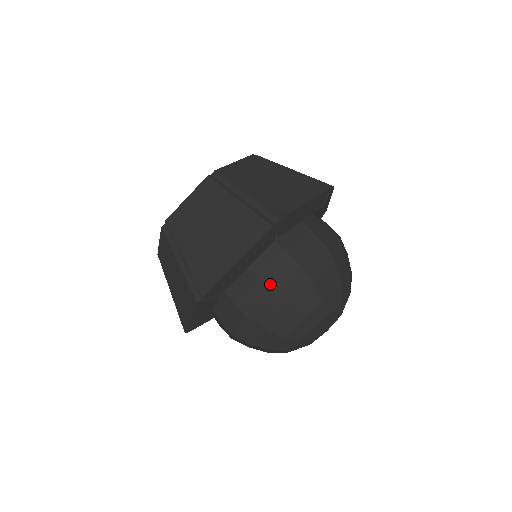
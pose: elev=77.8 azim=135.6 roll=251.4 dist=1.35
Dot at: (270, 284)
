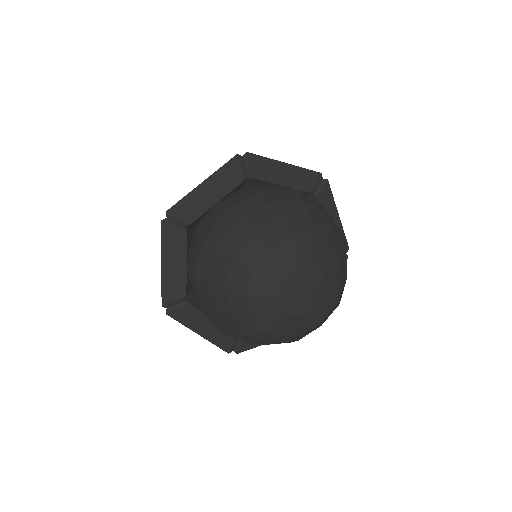
Dot at: (192, 269)
